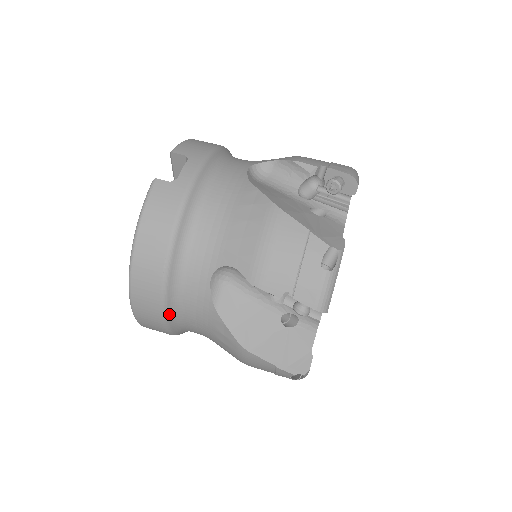
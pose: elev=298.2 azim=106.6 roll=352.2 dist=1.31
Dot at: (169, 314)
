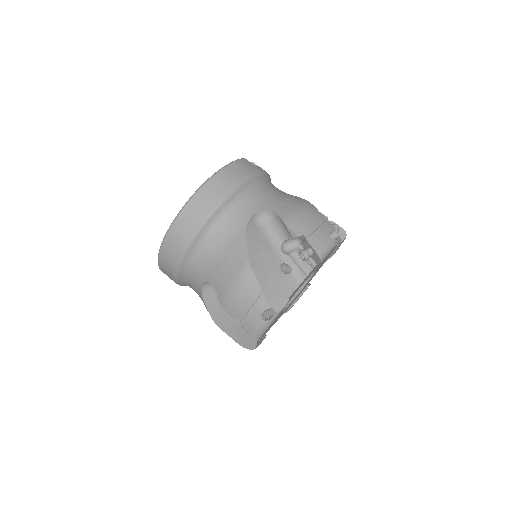
Dot at: (207, 225)
